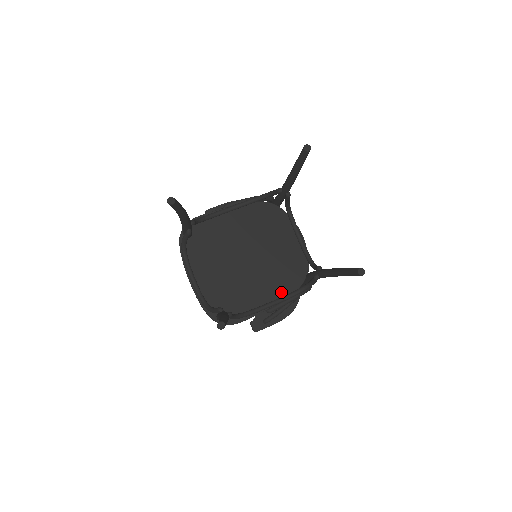
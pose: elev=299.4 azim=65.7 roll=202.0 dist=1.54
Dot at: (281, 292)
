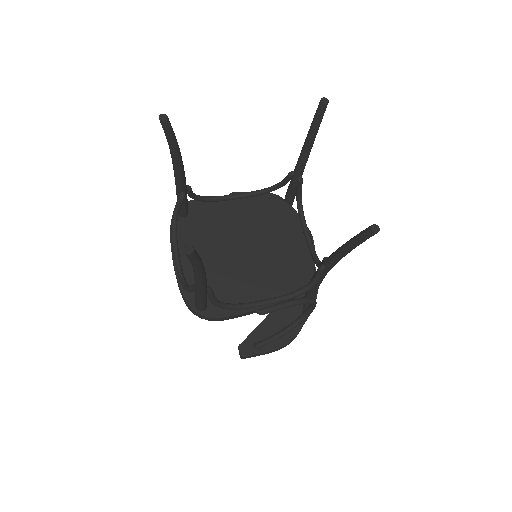
Dot at: (278, 292)
